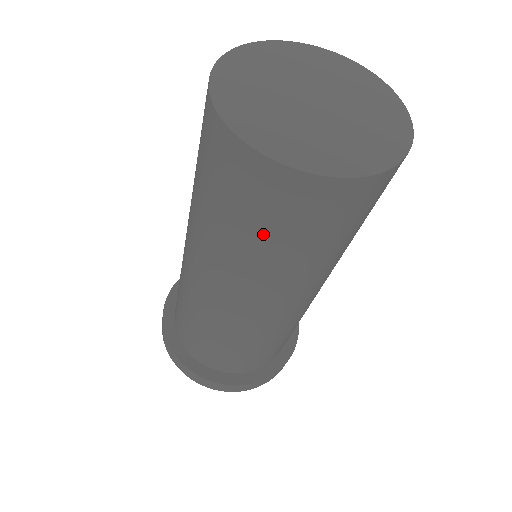
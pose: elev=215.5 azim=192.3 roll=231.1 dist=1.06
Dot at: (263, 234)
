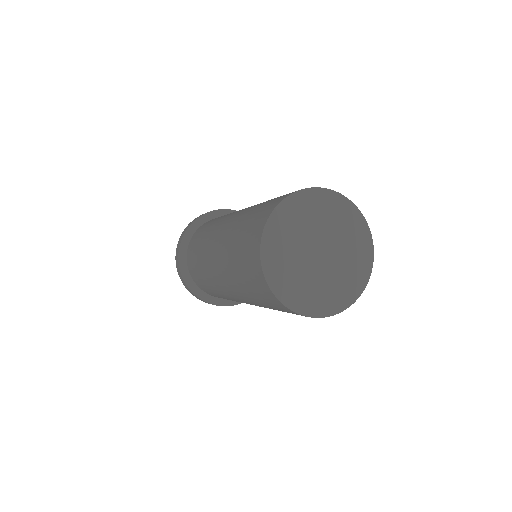
Dot at: occluded
